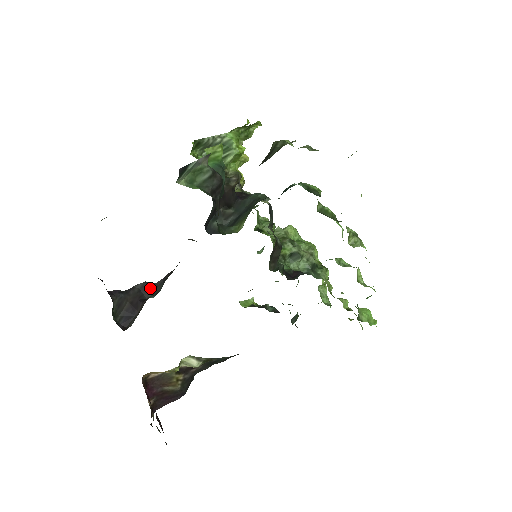
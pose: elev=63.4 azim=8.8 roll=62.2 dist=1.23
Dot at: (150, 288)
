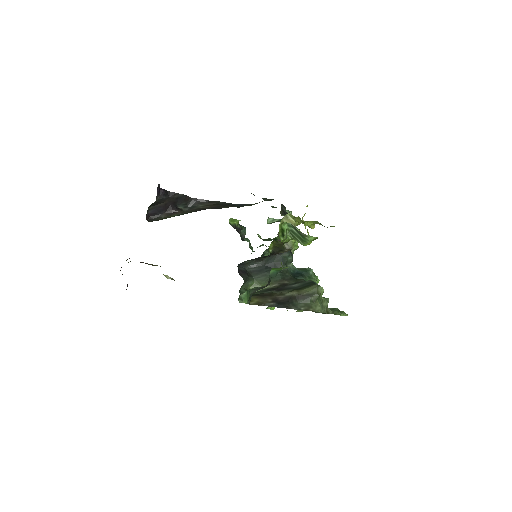
Dot at: (185, 201)
